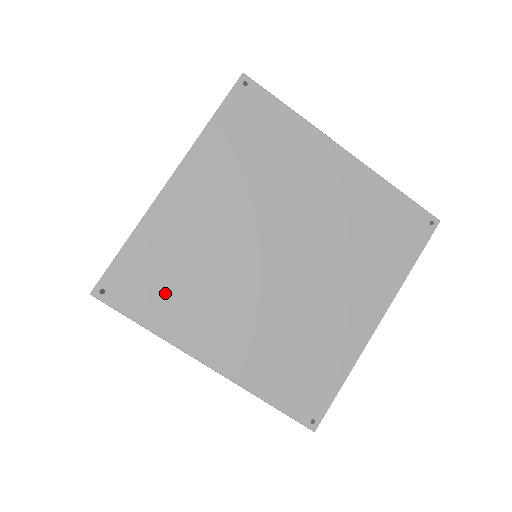
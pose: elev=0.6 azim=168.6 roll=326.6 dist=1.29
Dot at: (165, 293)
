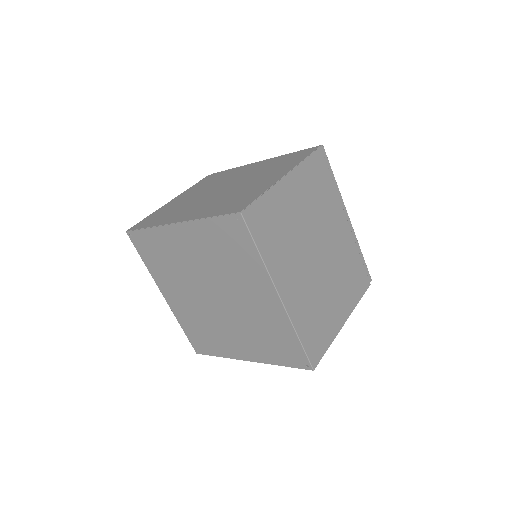
Dot at: (156, 260)
